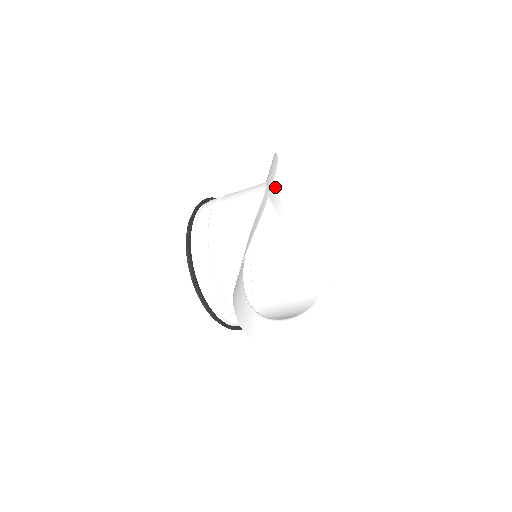
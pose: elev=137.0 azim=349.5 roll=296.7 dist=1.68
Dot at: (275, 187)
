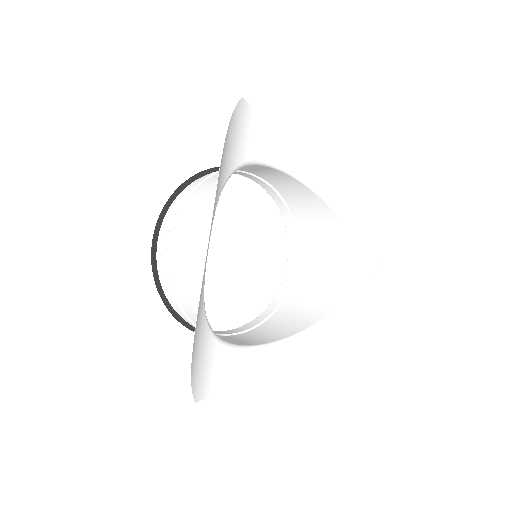
Dot at: (270, 119)
